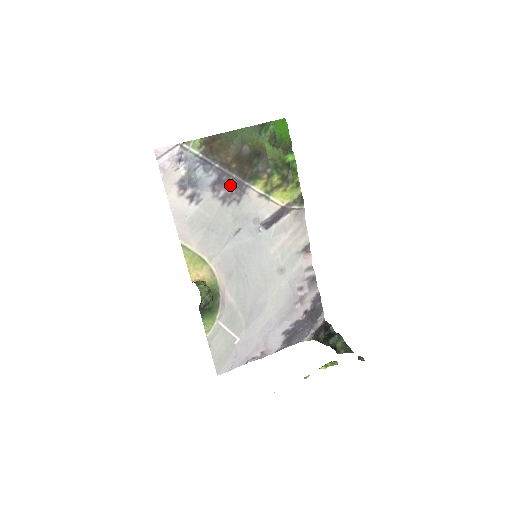
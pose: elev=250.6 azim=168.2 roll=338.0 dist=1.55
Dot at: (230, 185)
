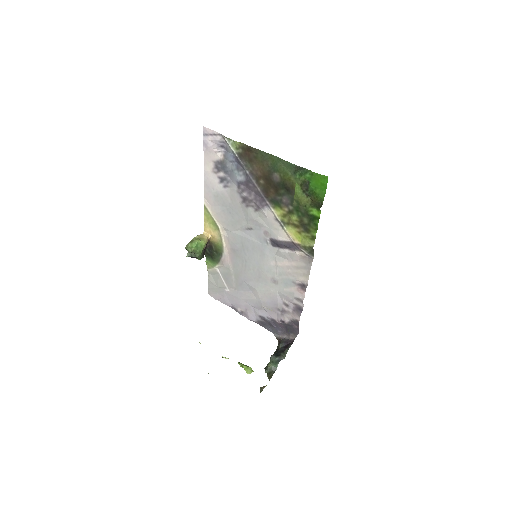
Dot at: (254, 193)
